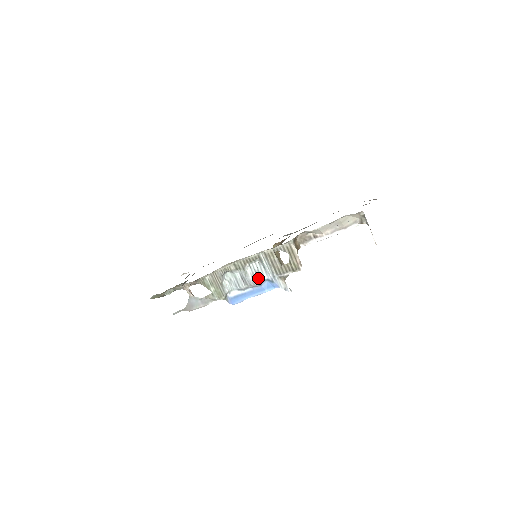
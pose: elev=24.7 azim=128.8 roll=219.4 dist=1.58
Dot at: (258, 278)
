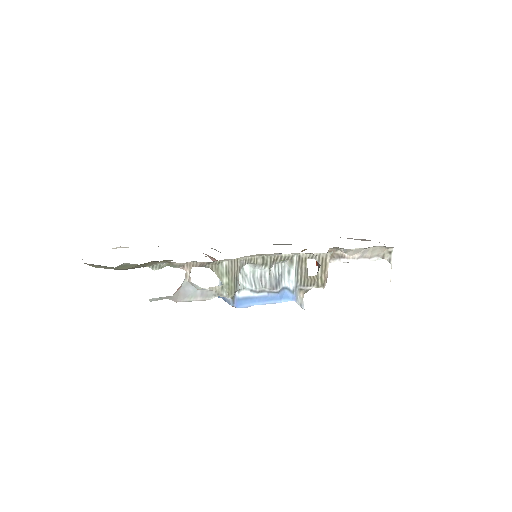
Dot at: (279, 283)
